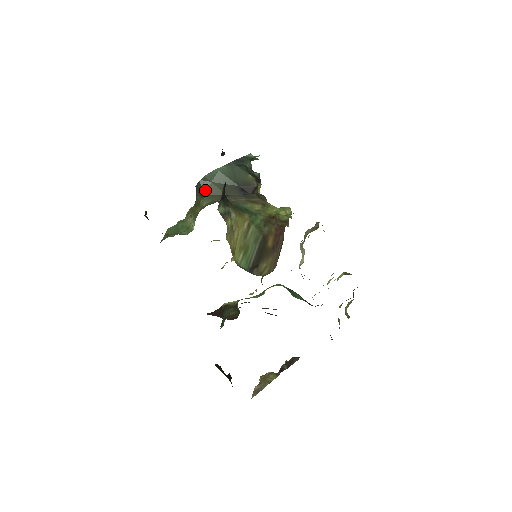
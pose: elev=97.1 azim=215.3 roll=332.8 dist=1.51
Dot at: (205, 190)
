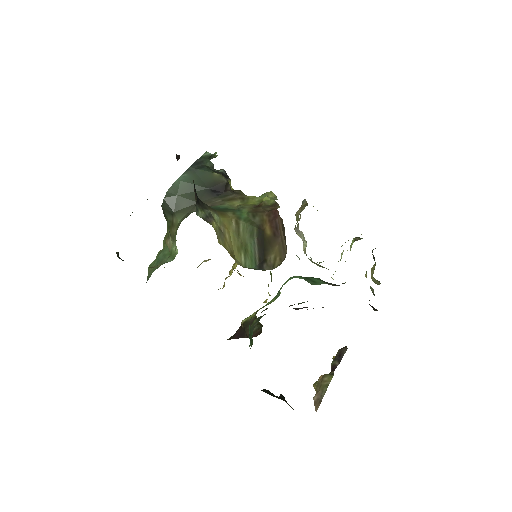
Dot at: (173, 207)
